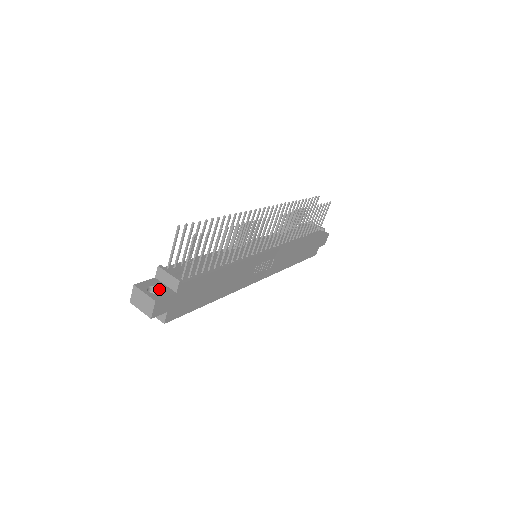
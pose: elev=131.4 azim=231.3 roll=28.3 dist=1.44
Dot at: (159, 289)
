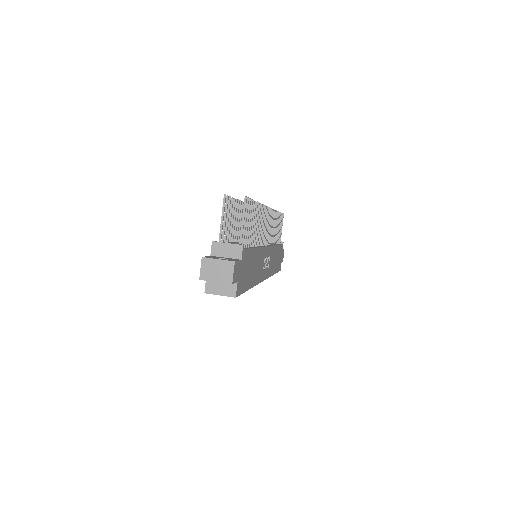
Dot at: (225, 258)
